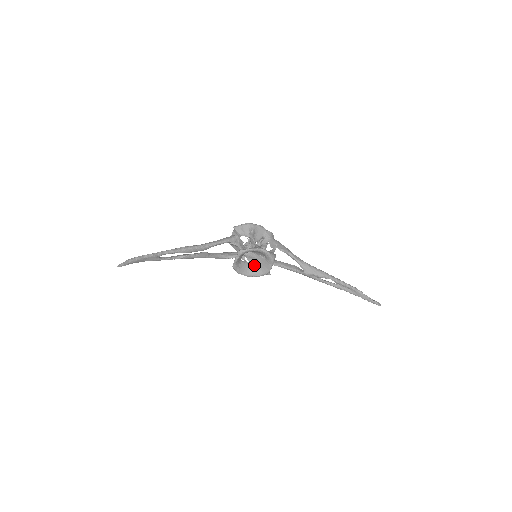
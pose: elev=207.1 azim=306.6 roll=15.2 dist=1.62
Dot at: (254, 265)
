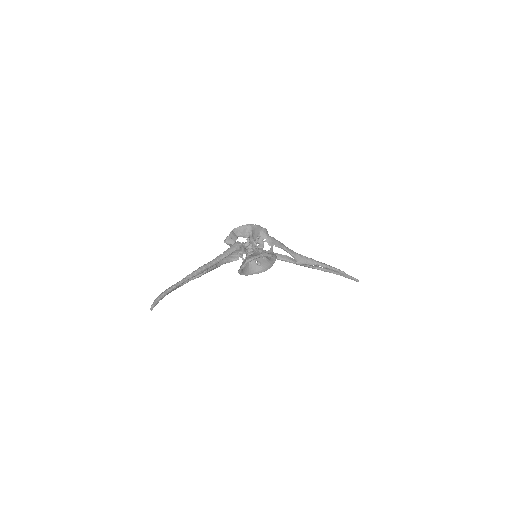
Dot at: (254, 264)
